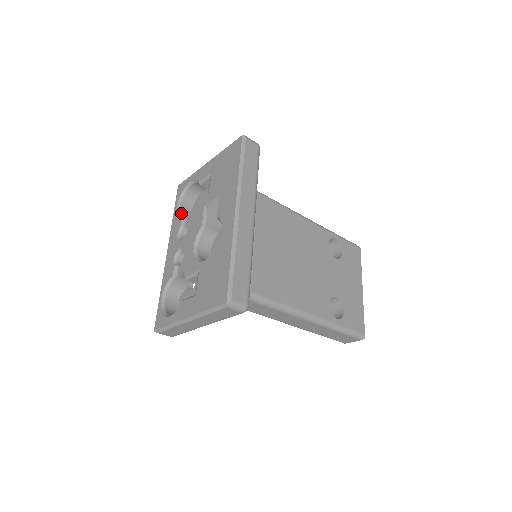
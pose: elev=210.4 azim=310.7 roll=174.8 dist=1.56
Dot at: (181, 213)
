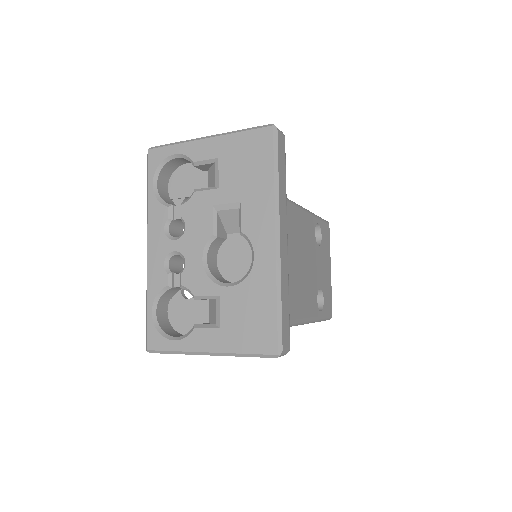
Dot at: (160, 194)
